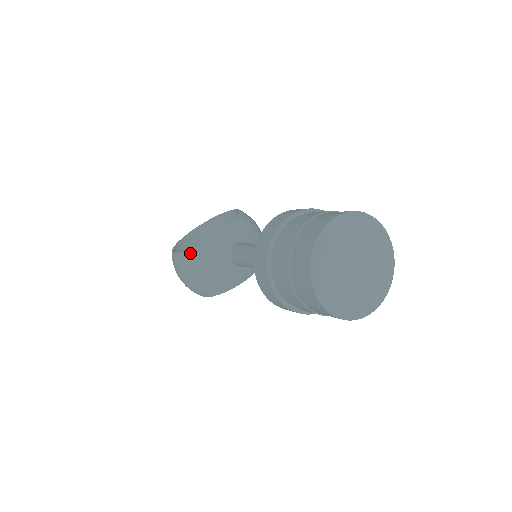
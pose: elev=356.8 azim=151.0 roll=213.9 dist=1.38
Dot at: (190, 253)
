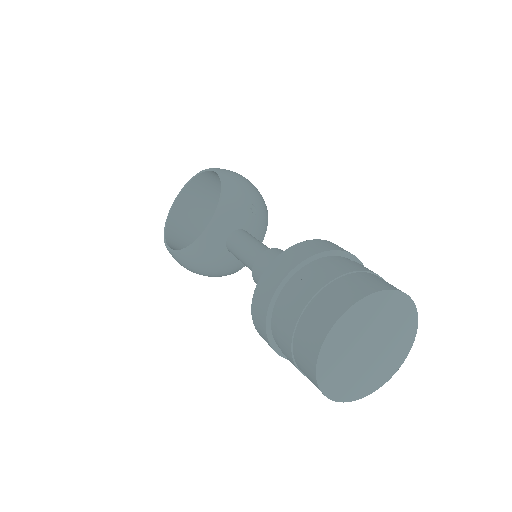
Dot at: (184, 255)
